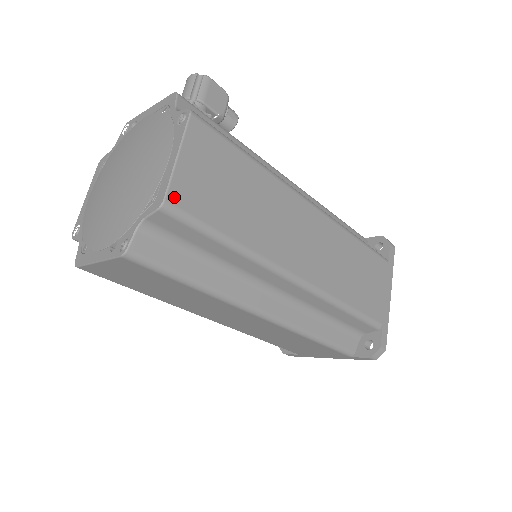
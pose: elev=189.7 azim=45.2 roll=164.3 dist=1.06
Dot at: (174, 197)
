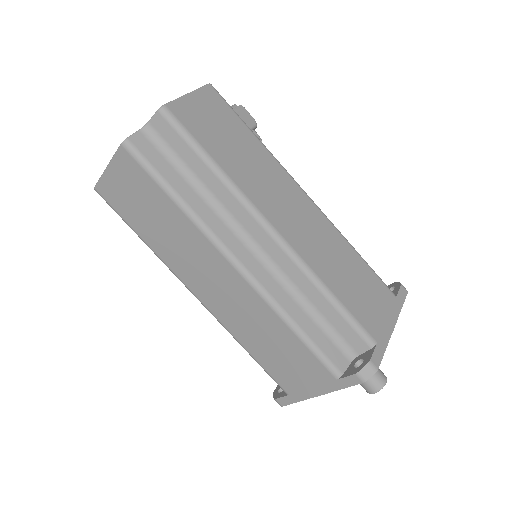
Dot at: (173, 108)
